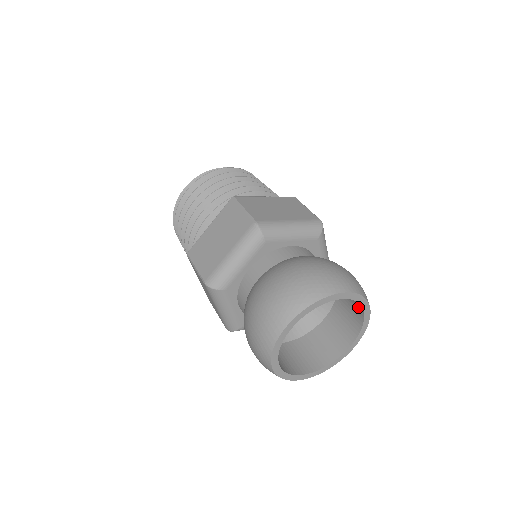
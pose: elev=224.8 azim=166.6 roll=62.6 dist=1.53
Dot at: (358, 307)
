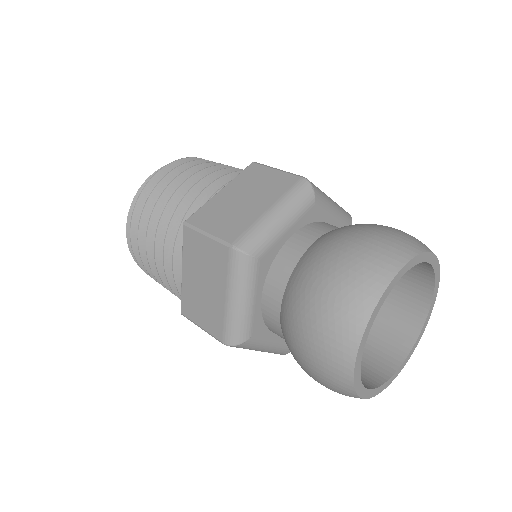
Dot at: occluded
